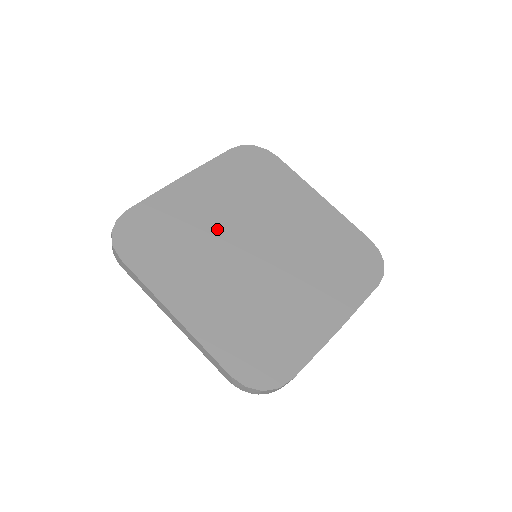
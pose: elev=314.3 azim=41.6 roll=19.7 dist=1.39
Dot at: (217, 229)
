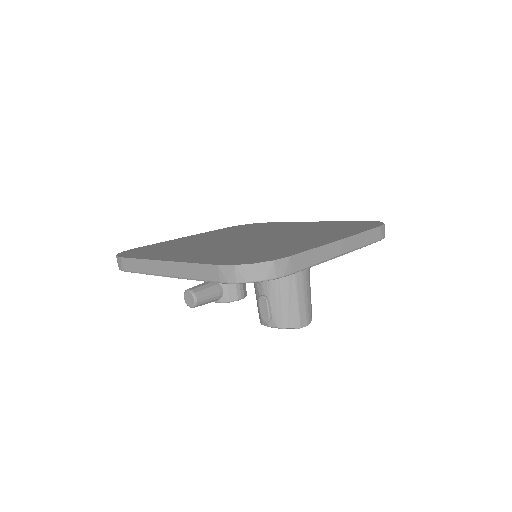
Dot at: (212, 240)
